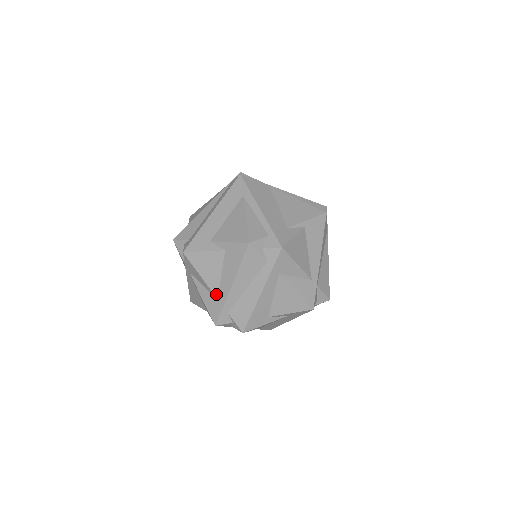
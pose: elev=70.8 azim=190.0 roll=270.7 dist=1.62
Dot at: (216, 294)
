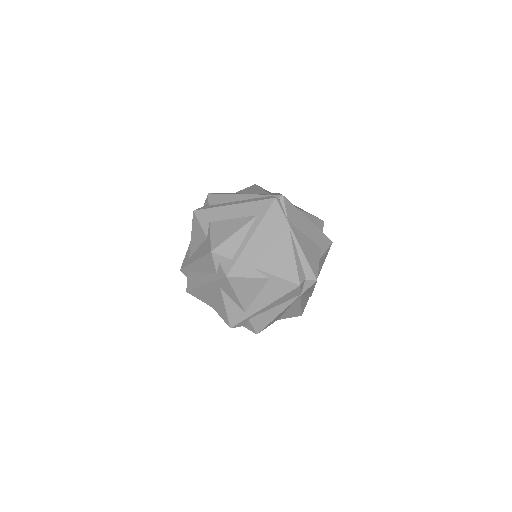
Dot at: (190, 255)
